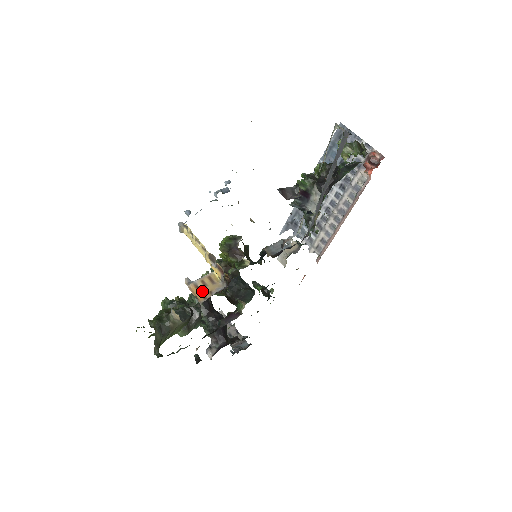
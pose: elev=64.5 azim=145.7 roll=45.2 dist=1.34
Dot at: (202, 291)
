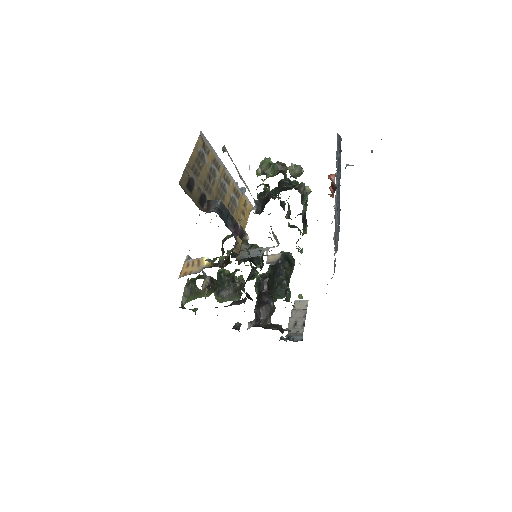
Dot at: (188, 269)
